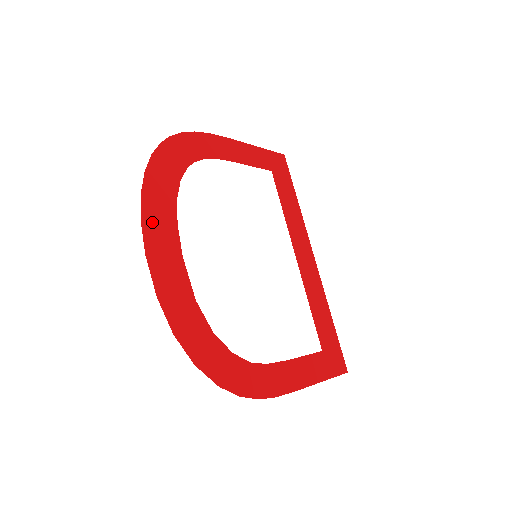
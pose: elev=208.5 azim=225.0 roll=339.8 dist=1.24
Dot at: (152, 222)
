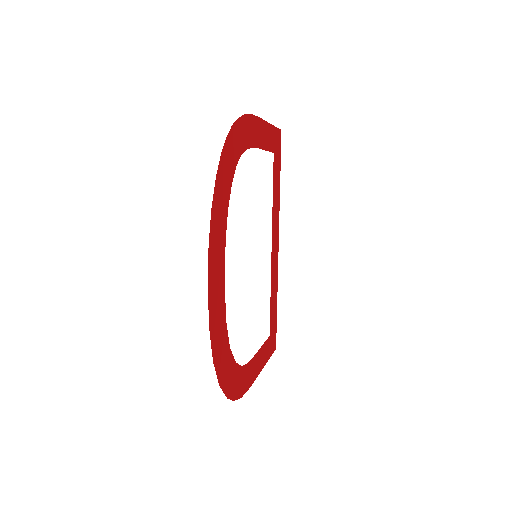
Dot at: (214, 242)
